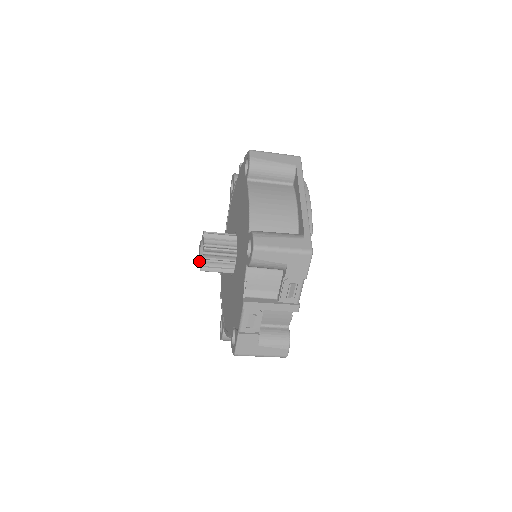
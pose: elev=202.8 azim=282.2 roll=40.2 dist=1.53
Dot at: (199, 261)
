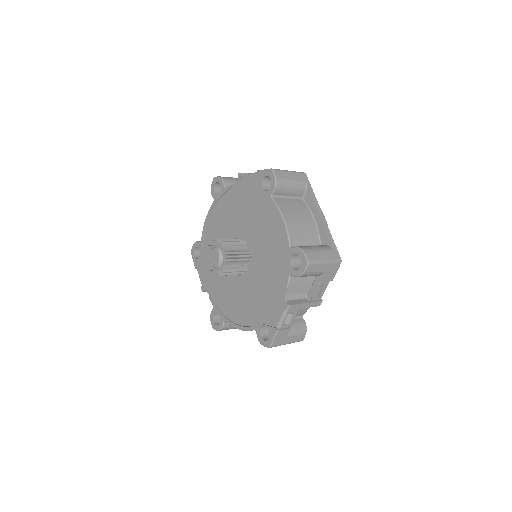
Dot at: (215, 267)
